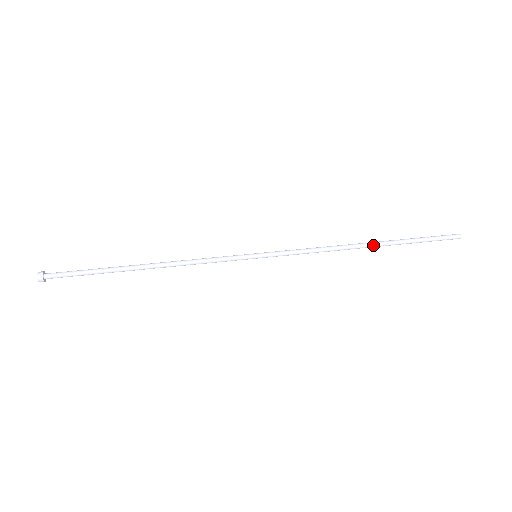
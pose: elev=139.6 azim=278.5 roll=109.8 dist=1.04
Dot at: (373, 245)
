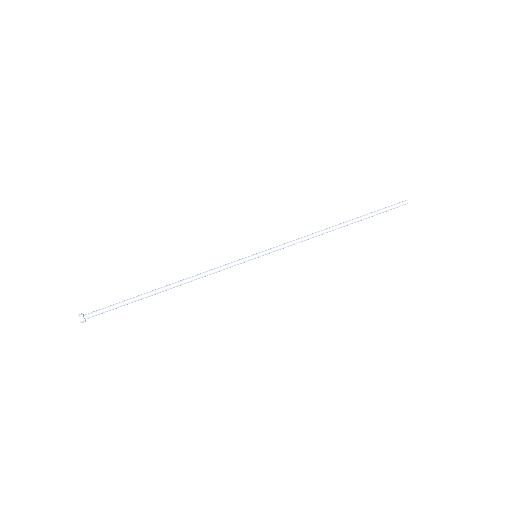
Dot at: occluded
